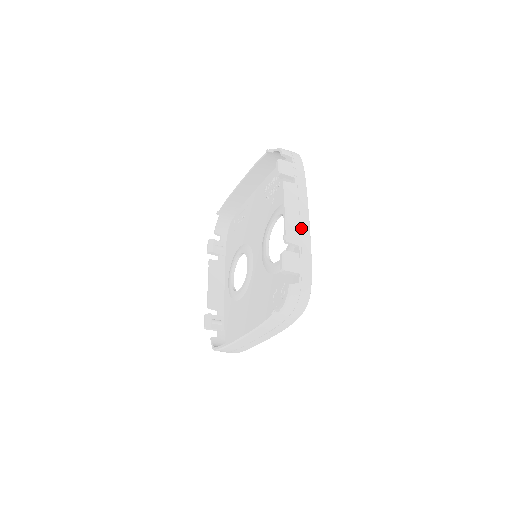
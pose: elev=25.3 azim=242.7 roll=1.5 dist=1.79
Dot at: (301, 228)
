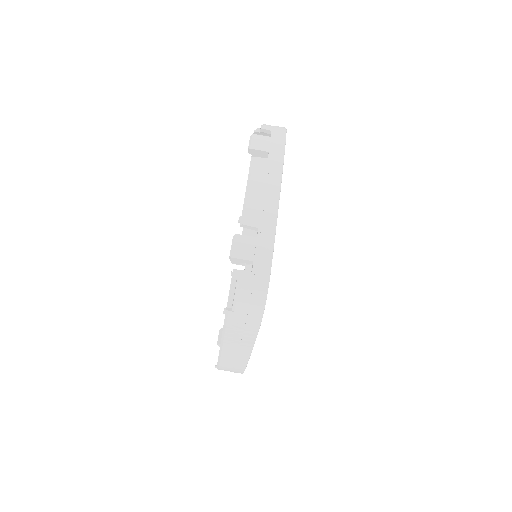
Dot at: (265, 207)
